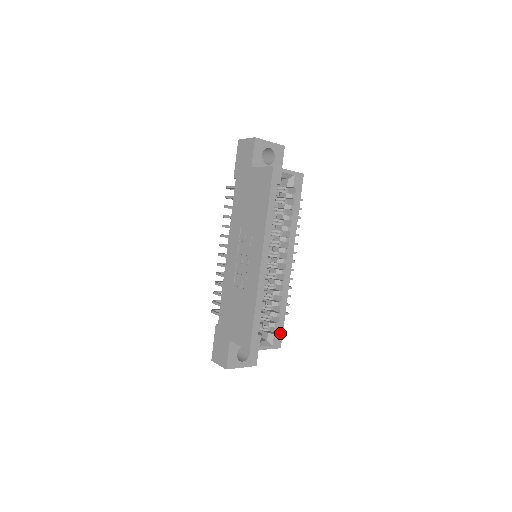
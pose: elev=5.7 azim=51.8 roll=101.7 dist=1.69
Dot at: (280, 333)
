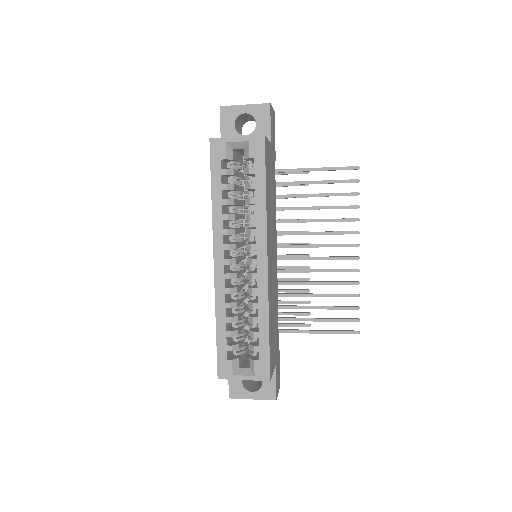
Dot at: (265, 360)
